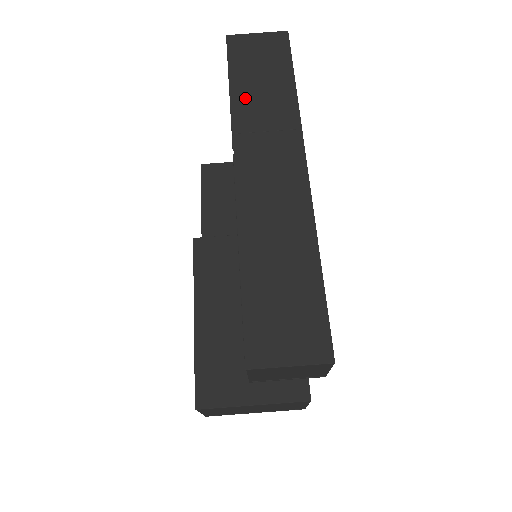
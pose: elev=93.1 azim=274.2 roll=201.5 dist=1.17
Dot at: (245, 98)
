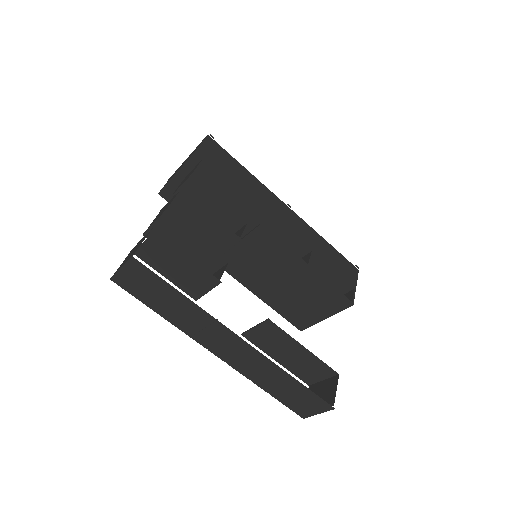
Dot at: (171, 315)
